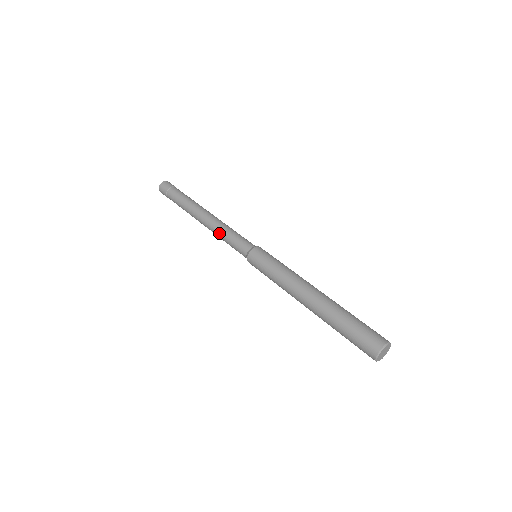
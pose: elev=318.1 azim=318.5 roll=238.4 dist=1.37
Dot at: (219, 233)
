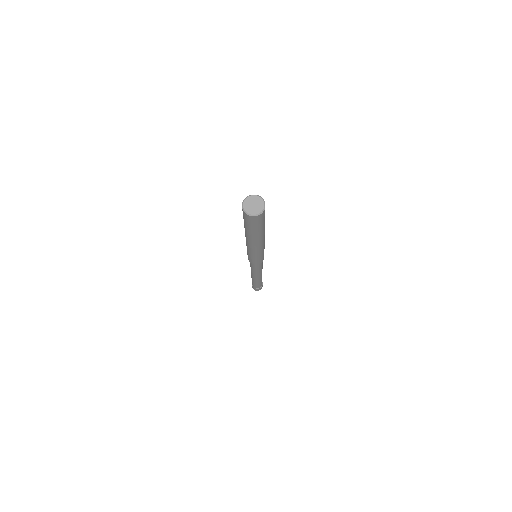
Dot at: occluded
